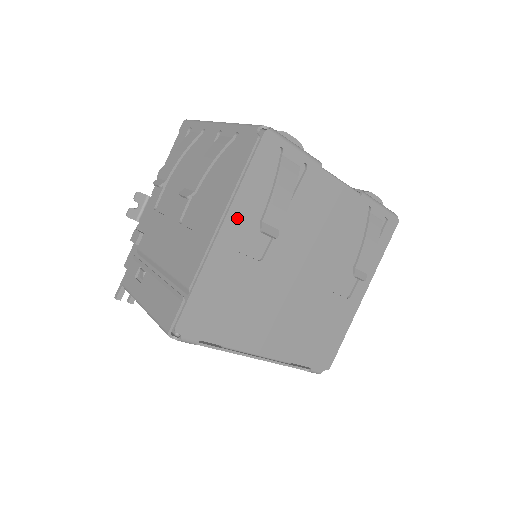
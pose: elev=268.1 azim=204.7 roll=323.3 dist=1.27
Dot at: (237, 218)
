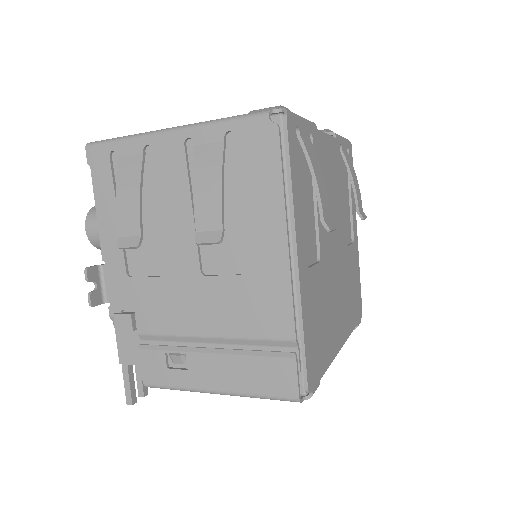
Dot at: (300, 232)
